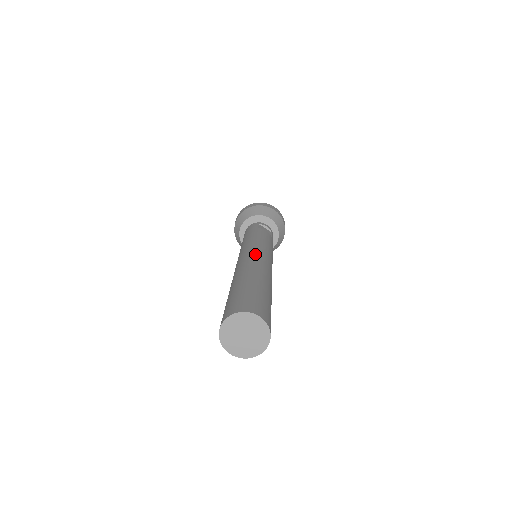
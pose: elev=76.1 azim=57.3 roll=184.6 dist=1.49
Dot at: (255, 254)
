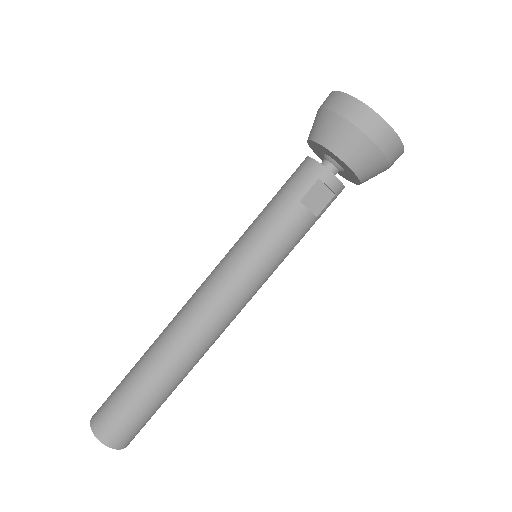
Dot at: (210, 312)
